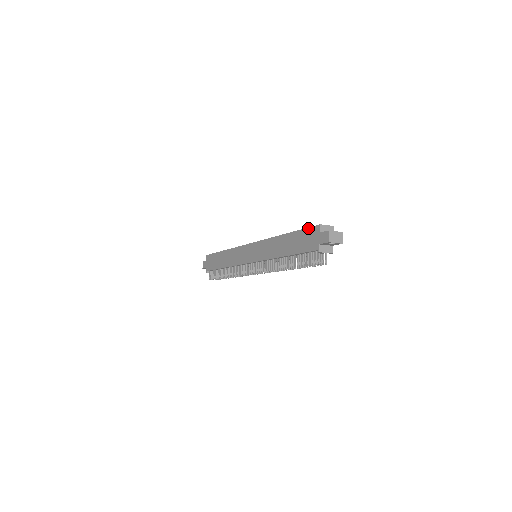
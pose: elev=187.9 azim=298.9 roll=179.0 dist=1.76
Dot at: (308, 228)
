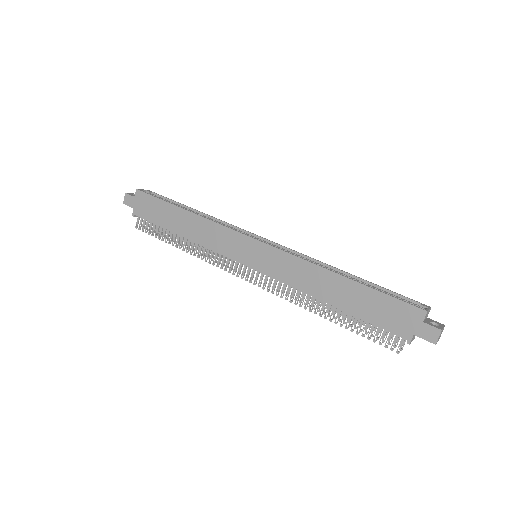
Dot at: (399, 301)
